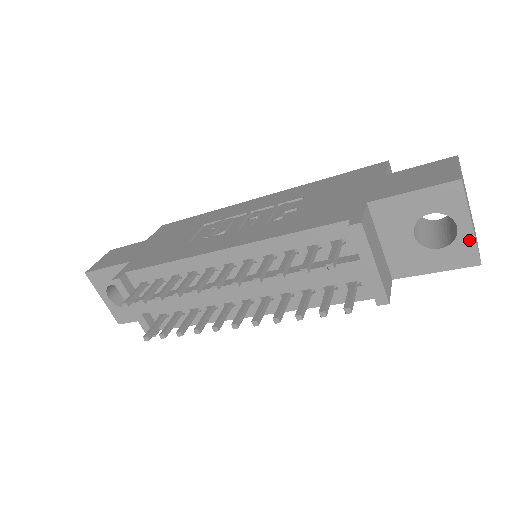
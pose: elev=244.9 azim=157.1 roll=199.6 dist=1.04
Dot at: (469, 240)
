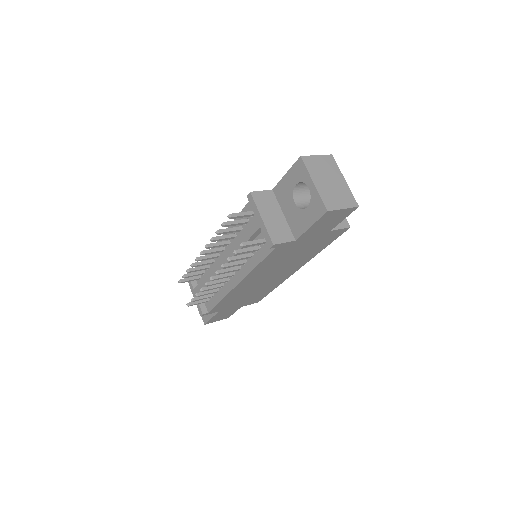
Dot at: (316, 195)
